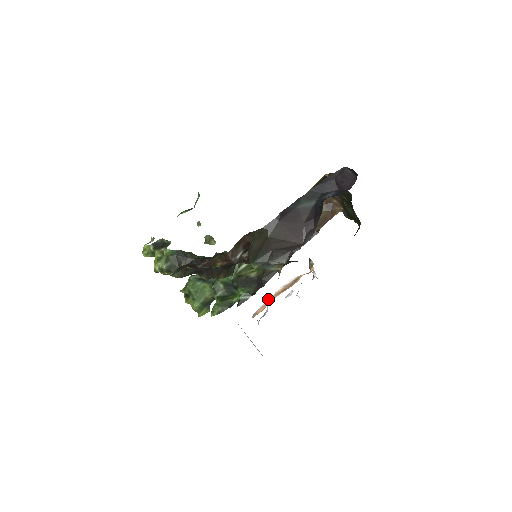
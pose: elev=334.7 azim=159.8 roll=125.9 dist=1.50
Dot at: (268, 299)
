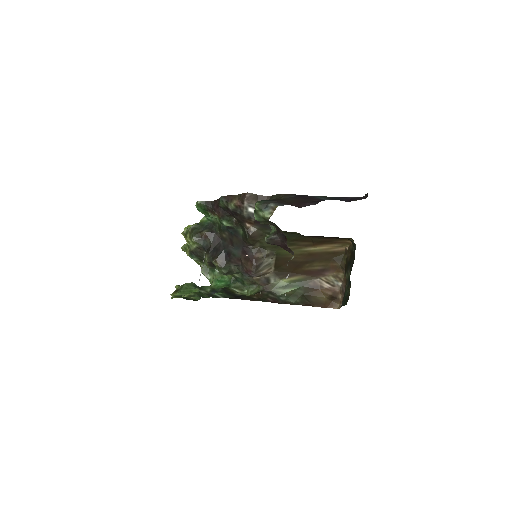
Dot at: occluded
